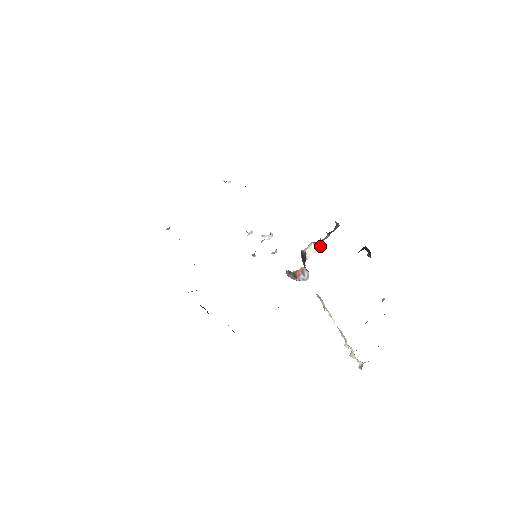
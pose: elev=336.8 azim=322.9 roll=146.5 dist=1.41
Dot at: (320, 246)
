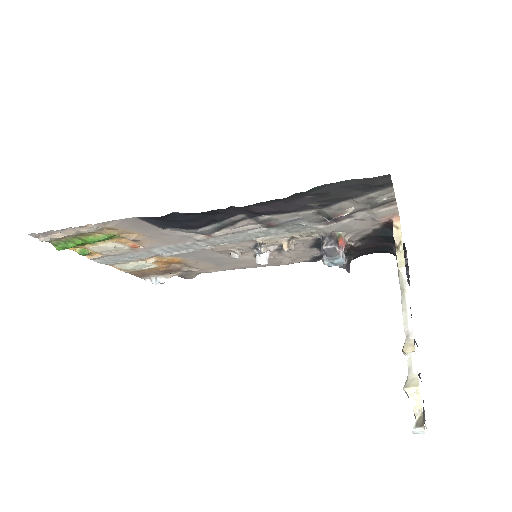
Dot at: (345, 258)
